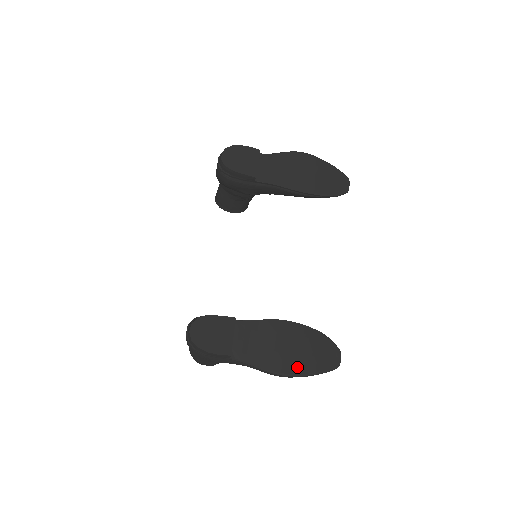
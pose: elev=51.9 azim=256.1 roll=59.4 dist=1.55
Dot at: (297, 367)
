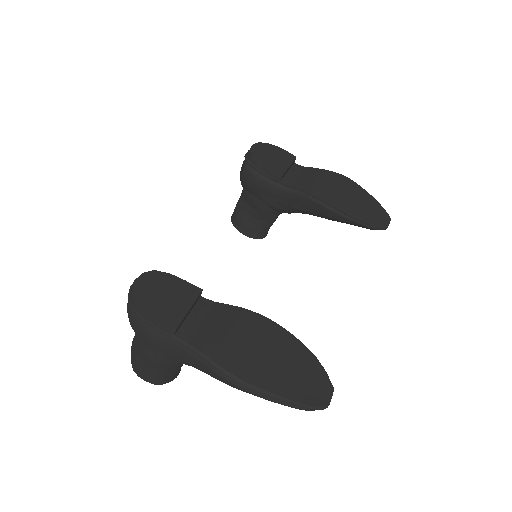
Dot at: (264, 379)
